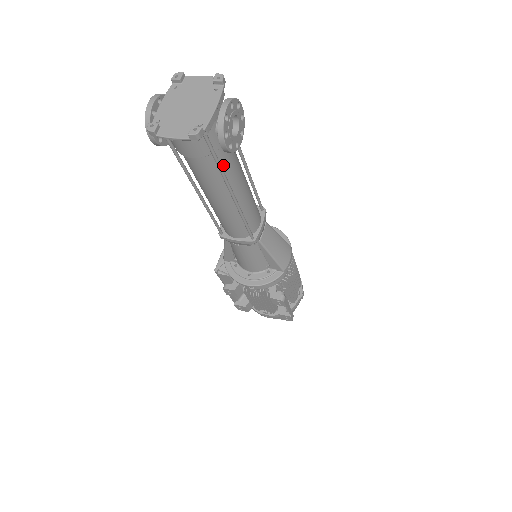
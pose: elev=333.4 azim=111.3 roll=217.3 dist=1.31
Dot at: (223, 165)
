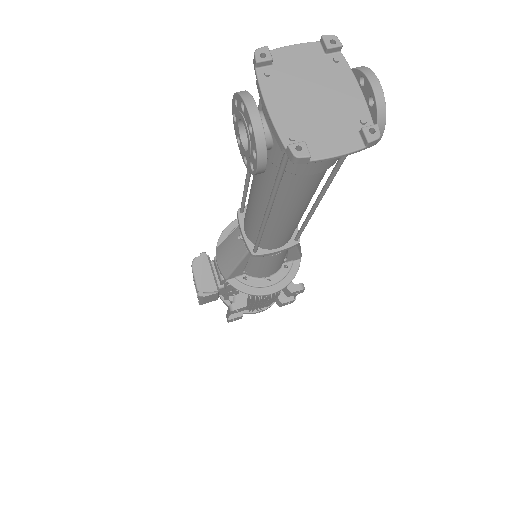
Dot at: occluded
